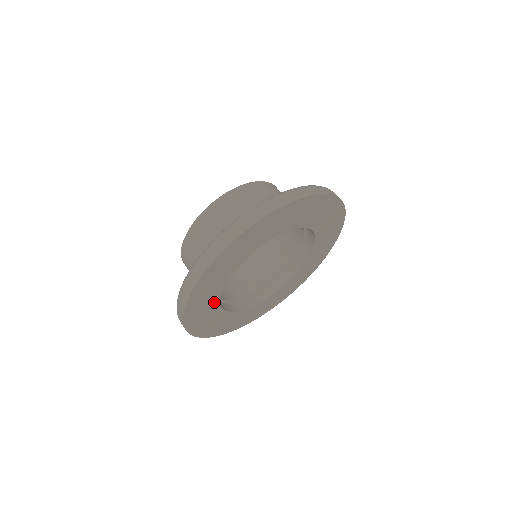
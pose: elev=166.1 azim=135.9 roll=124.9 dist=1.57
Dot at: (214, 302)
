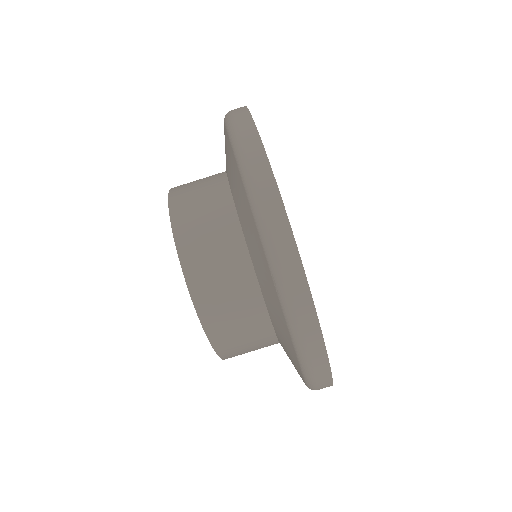
Dot at: occluded
